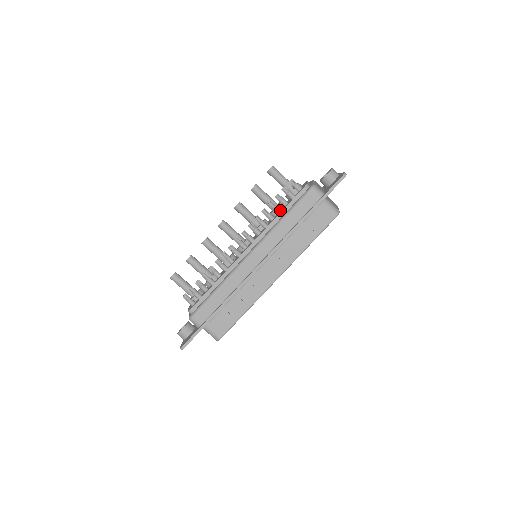
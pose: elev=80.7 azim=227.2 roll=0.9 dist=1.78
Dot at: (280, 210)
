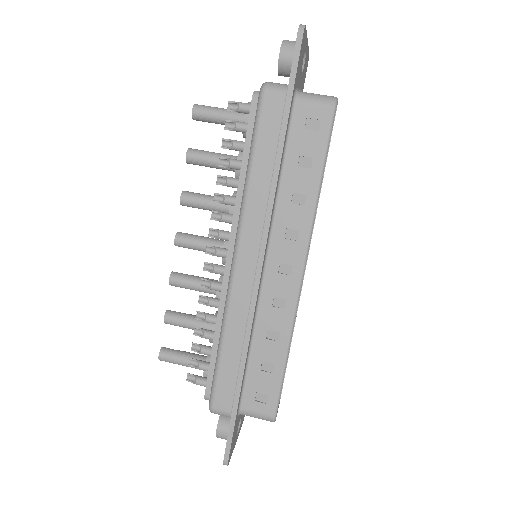
Dot at: (241, 162)
